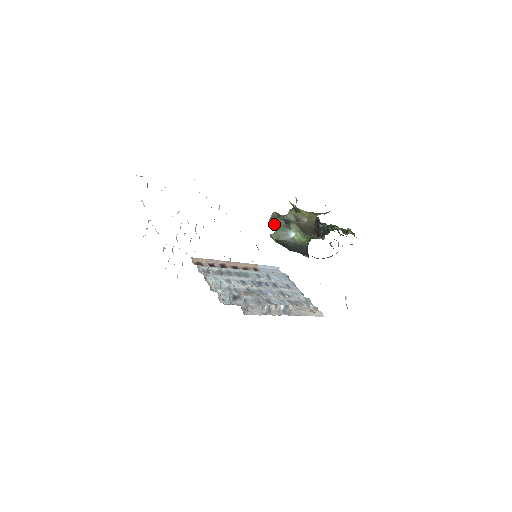
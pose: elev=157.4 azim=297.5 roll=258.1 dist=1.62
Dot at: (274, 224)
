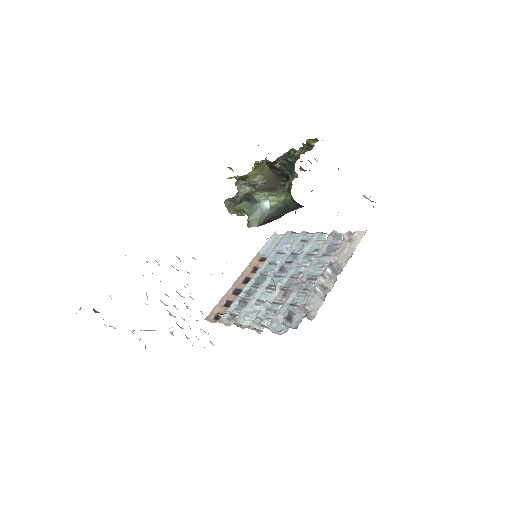
Dot at: (239, 213)
